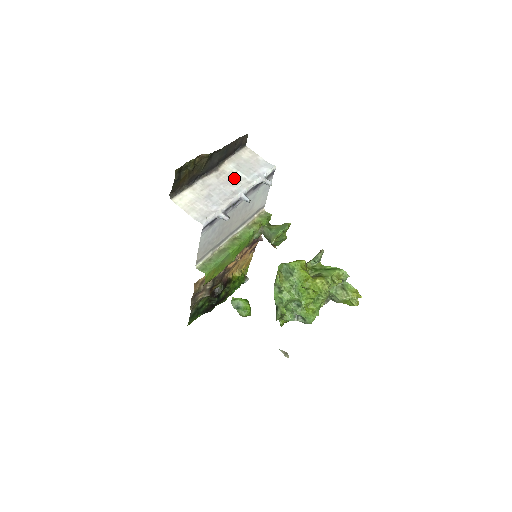
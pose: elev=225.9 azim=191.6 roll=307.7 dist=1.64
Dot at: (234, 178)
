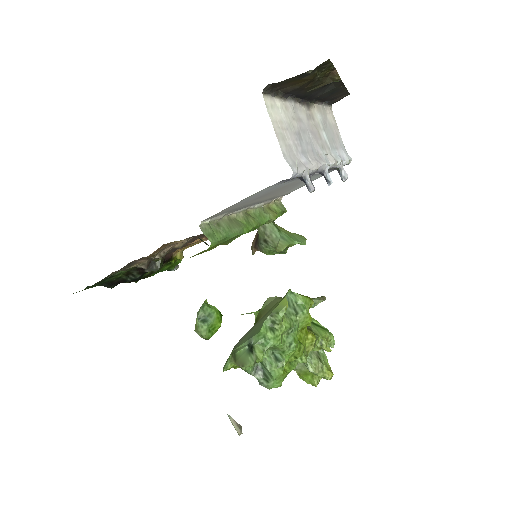
Dot at: (321, 136)
